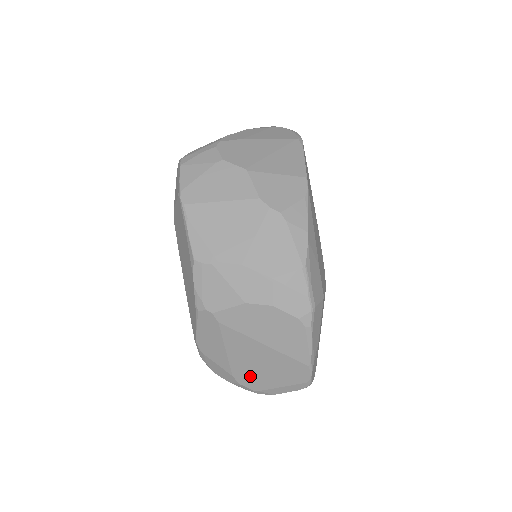
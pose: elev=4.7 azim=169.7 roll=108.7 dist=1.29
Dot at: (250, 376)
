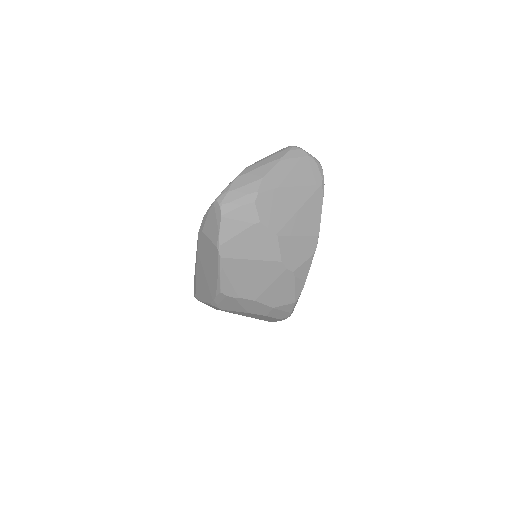
Dot at: occluded
